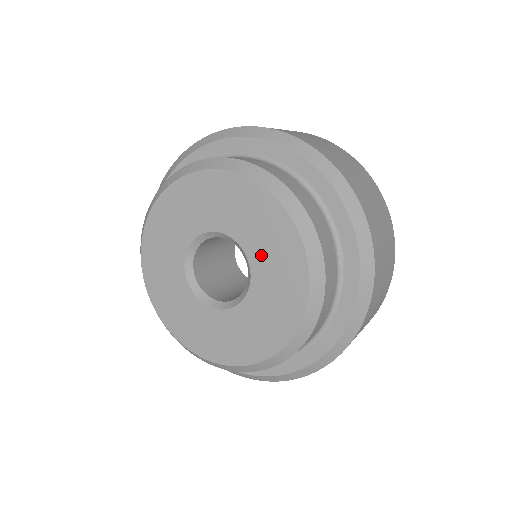
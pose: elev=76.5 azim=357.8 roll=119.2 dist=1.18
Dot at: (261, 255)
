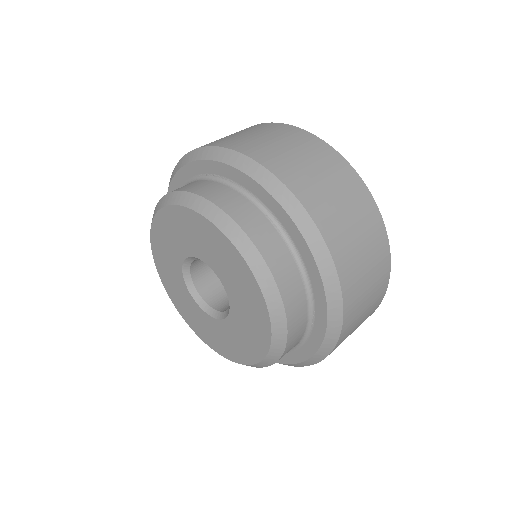
Dot at: (239, 307)
